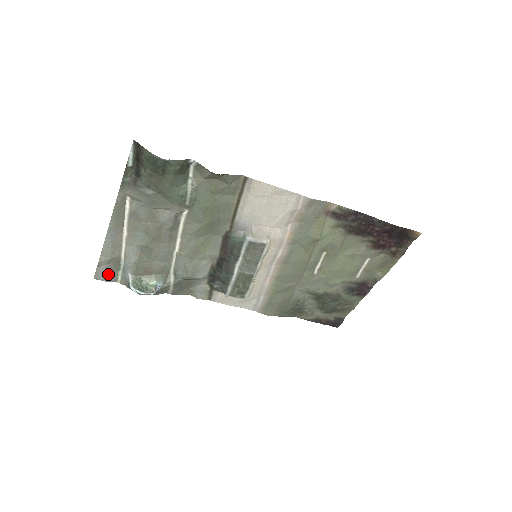
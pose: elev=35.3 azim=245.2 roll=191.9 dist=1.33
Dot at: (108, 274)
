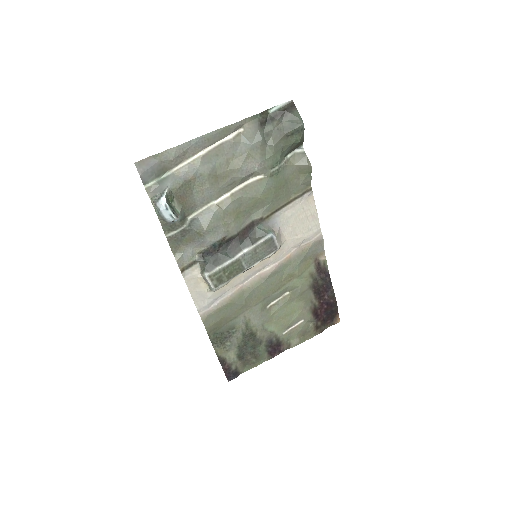
Dot at: (149, 171)
